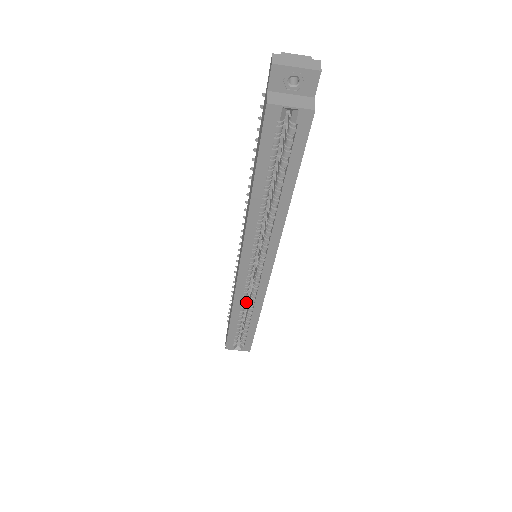
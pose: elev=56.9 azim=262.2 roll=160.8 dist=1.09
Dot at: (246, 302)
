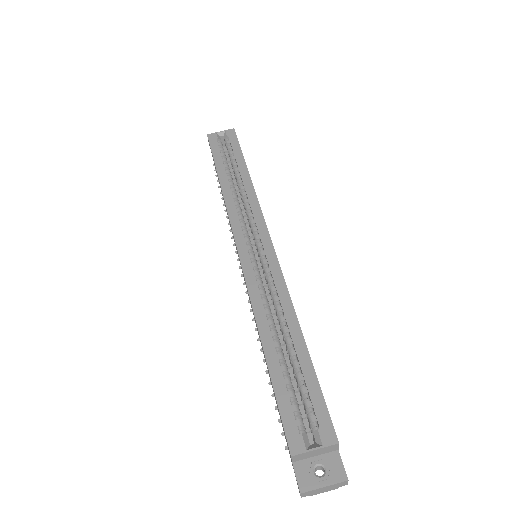
Dot at: (284, 352)
